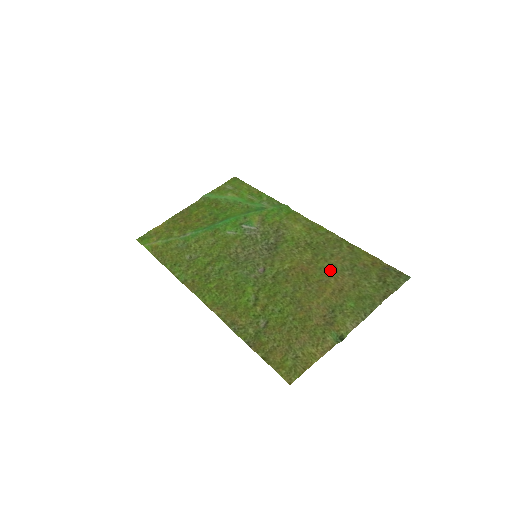
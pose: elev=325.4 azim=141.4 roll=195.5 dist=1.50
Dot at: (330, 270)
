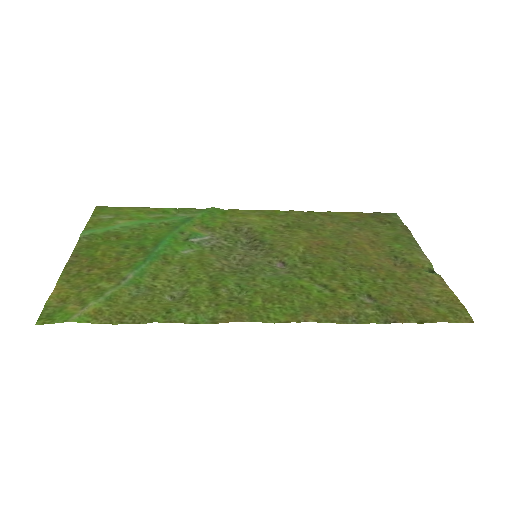
Dot at: (340, 234)
